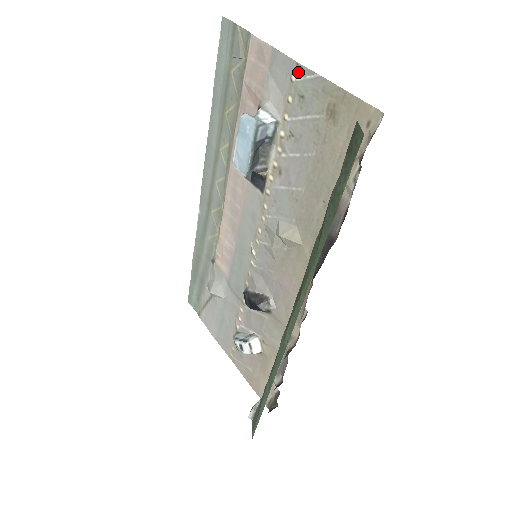
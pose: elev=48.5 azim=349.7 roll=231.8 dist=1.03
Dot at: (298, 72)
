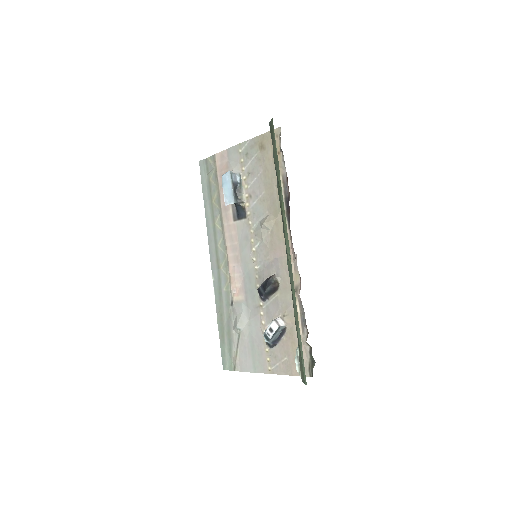
Dot at: (241, 147)
